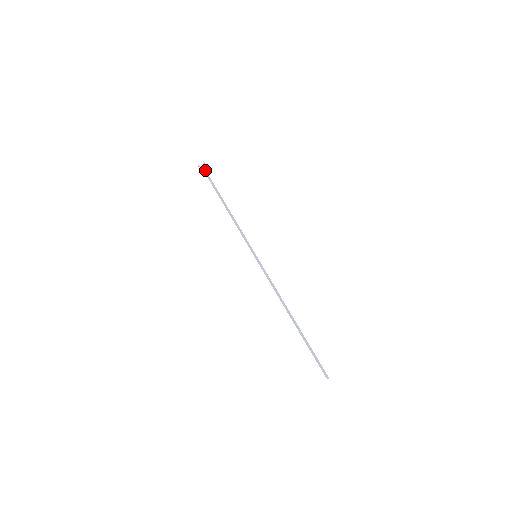
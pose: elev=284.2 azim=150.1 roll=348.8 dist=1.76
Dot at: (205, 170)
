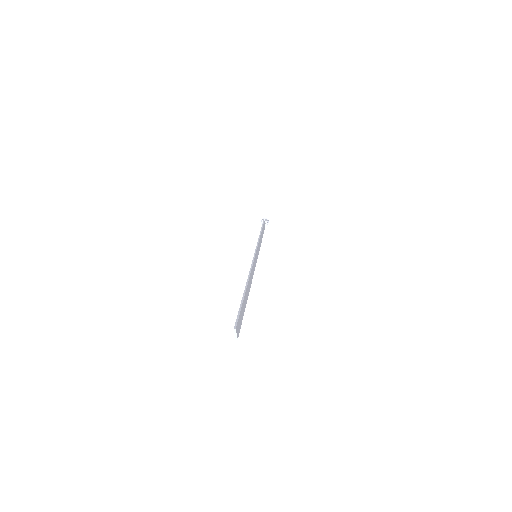
Dot at: occluded
